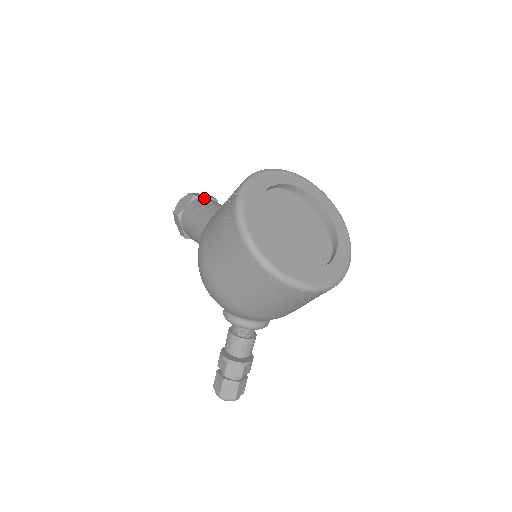
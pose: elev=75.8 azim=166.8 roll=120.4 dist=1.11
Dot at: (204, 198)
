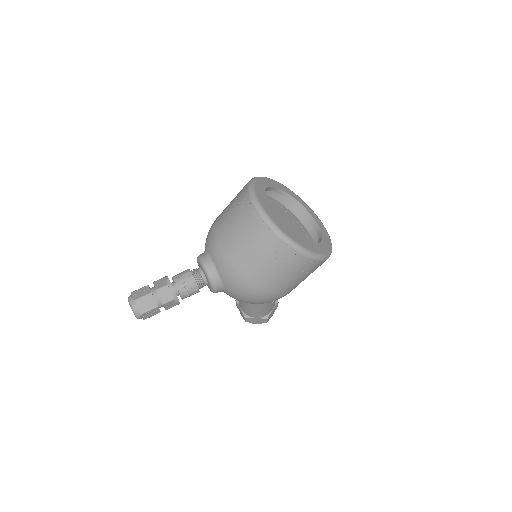
Dot at: occluded
